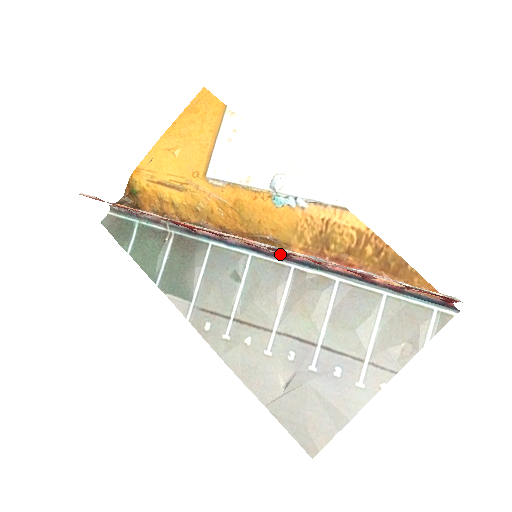
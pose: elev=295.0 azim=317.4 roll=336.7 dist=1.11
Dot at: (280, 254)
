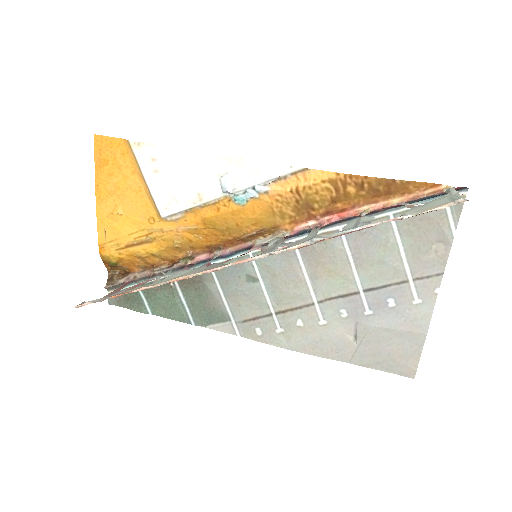
Dot at: occluded
